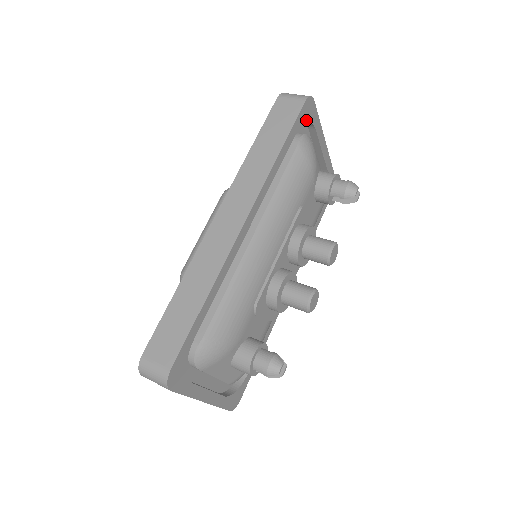
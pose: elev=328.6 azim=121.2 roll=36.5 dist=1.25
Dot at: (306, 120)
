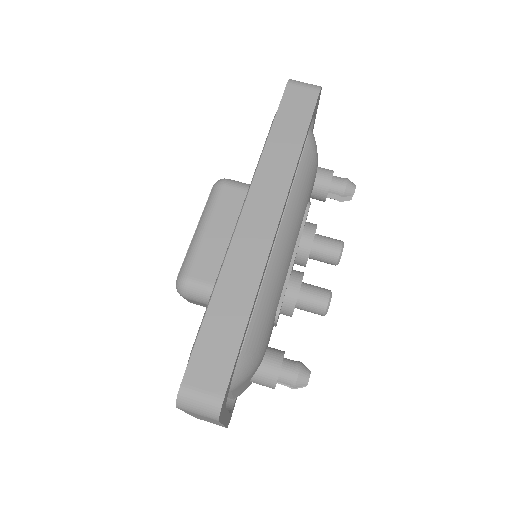
Dot at: occluded
